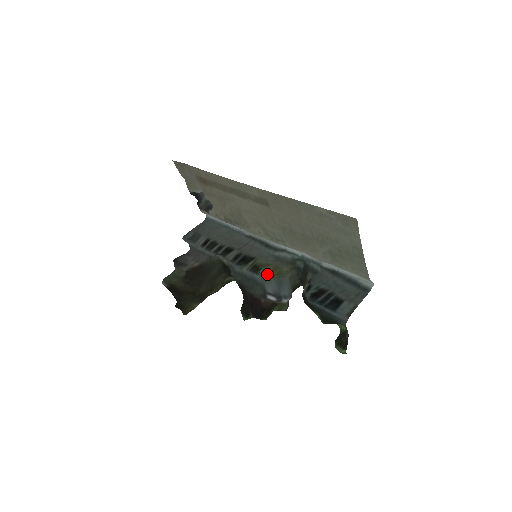
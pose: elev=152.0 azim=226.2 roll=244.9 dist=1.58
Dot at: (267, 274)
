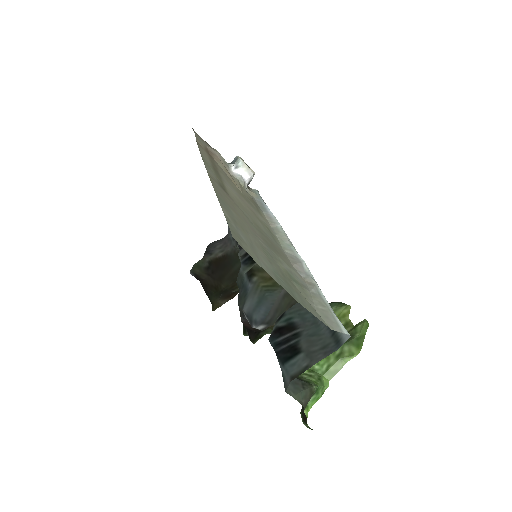
Dot at: (258, 283)
